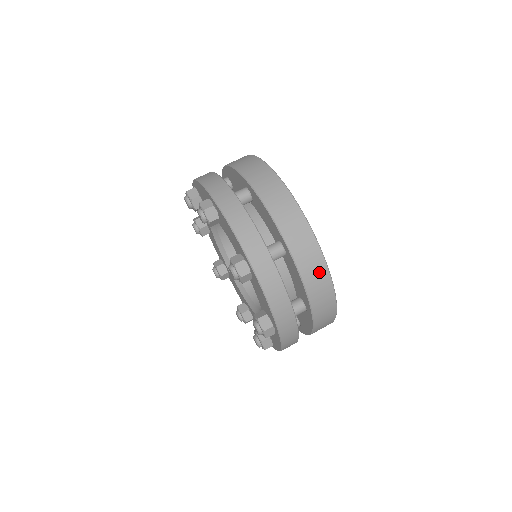
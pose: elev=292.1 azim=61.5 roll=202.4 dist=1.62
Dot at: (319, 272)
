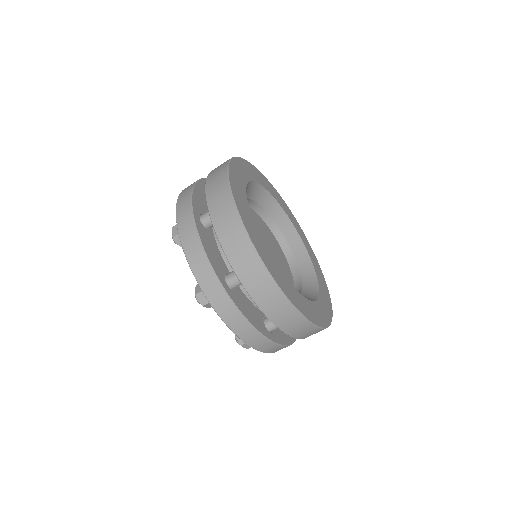
Dot at: (277, 301)
